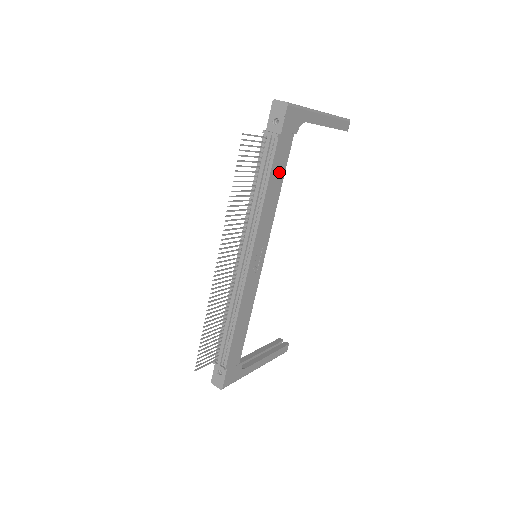
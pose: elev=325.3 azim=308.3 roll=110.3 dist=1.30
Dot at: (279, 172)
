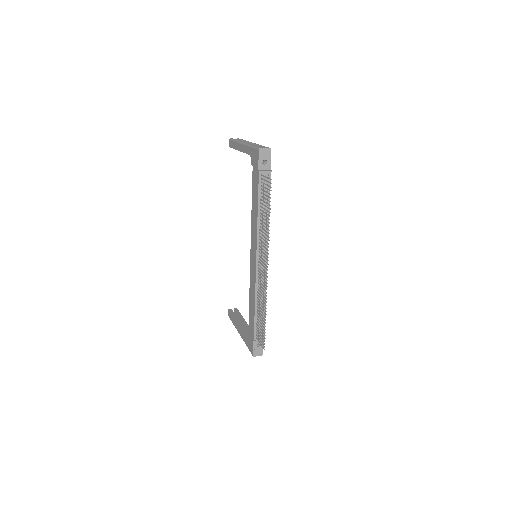
Dot at: occluded
